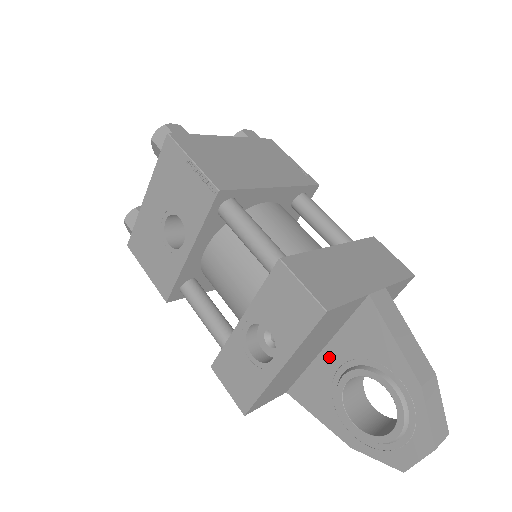
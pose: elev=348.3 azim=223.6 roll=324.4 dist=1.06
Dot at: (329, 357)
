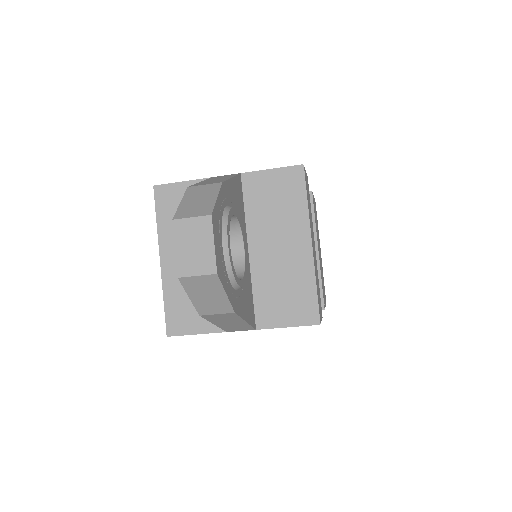
Dot at: occluded
